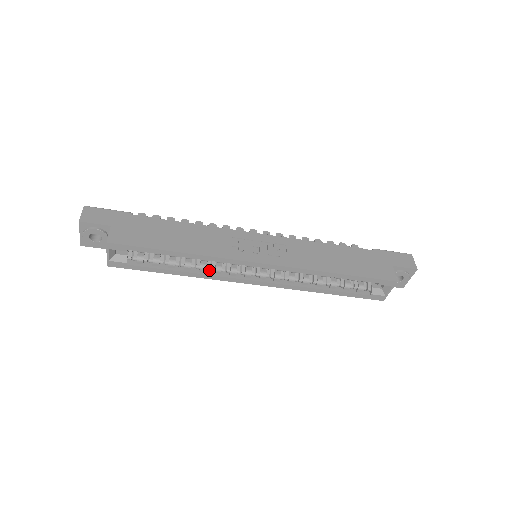
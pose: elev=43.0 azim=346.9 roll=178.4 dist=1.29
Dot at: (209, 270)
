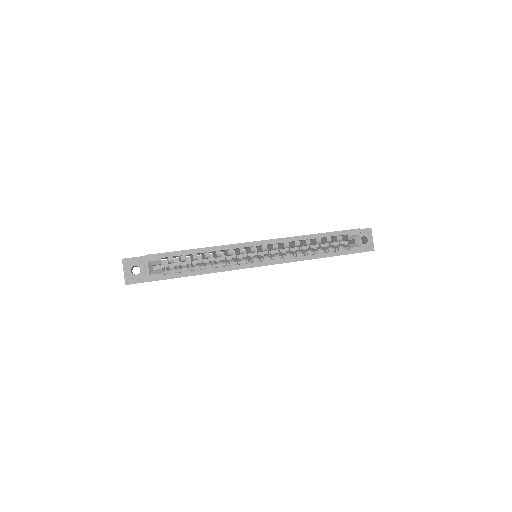
Dot at: (225, 266)
